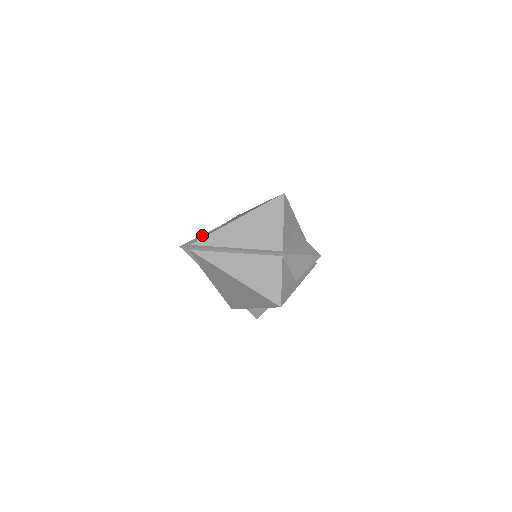
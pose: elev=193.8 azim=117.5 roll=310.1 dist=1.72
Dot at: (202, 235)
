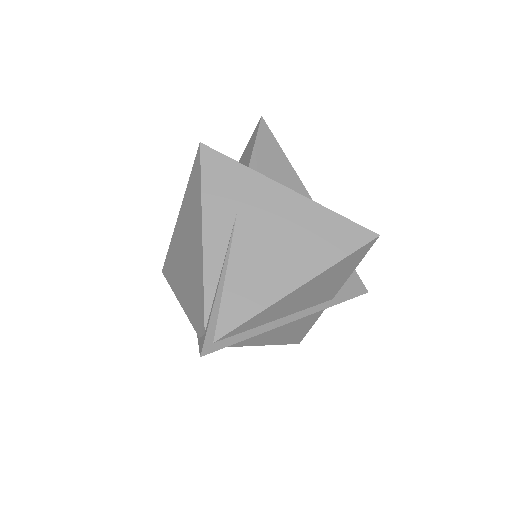
Dot at: (217, 298)
